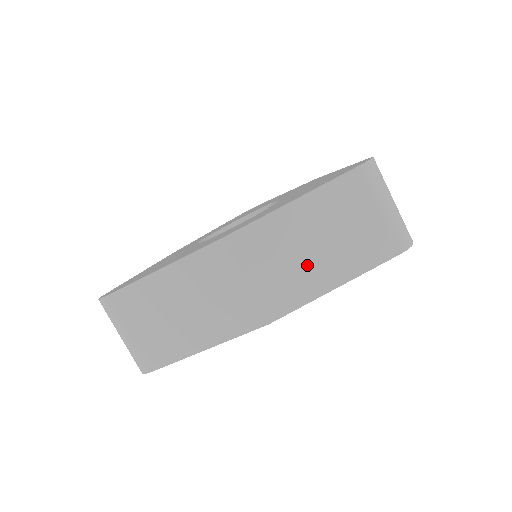
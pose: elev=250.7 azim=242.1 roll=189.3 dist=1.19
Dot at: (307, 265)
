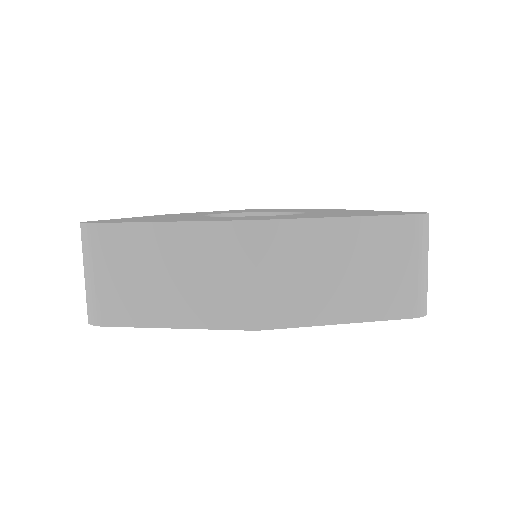
Dot at: (323, 288)
